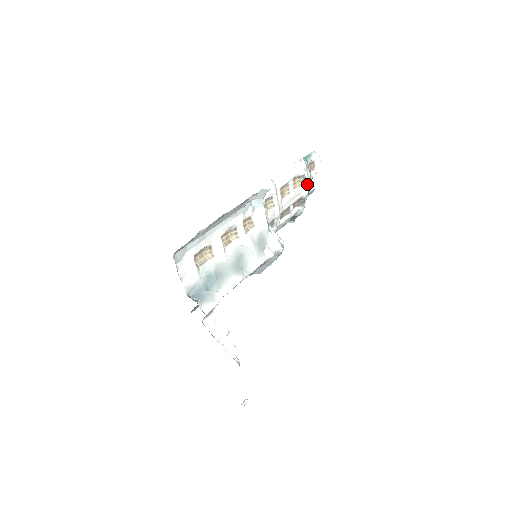
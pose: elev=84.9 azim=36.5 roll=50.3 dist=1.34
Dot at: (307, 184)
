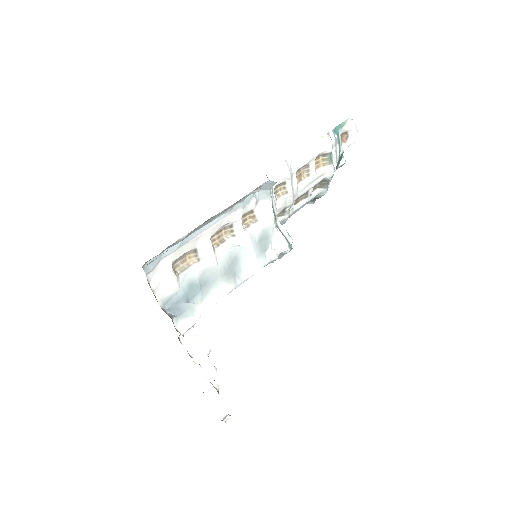
Dot at: (334, 163)
